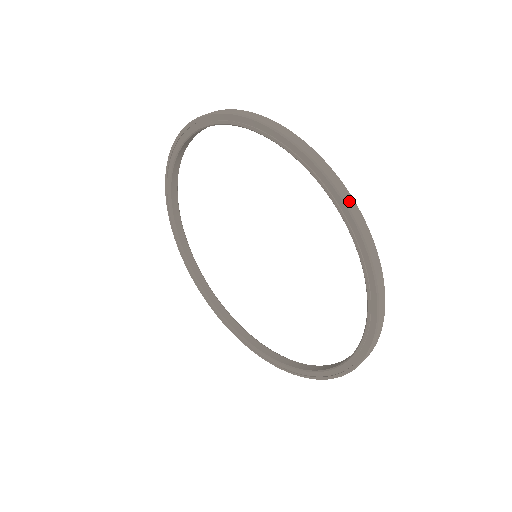
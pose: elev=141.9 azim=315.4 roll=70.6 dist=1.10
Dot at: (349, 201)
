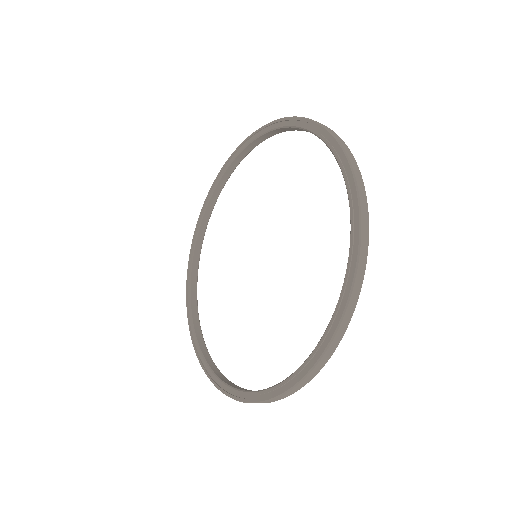
Dot at: occluded
